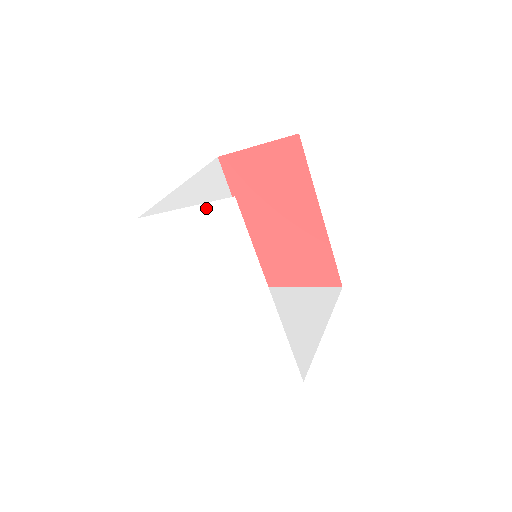
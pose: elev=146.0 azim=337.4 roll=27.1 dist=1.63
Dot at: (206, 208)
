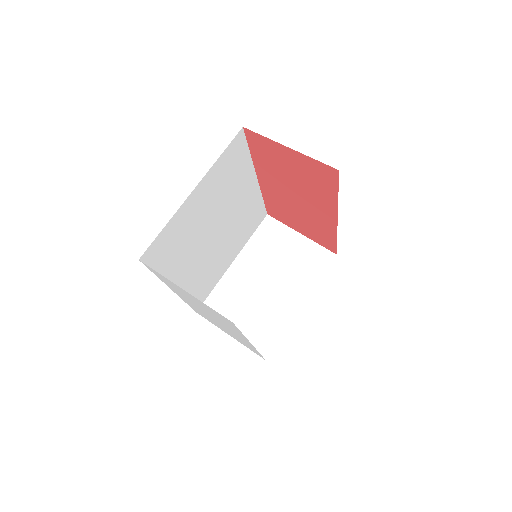
Dot at: occluded
